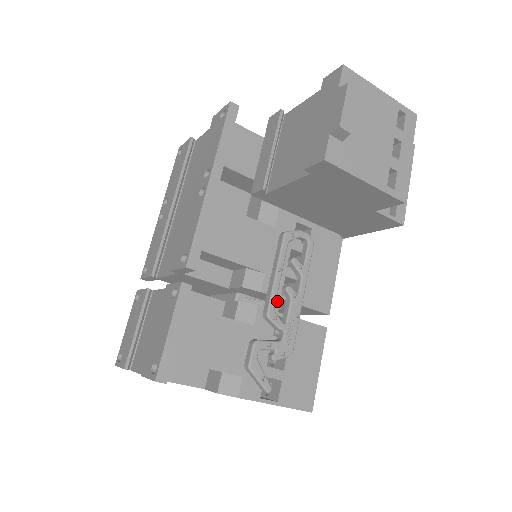
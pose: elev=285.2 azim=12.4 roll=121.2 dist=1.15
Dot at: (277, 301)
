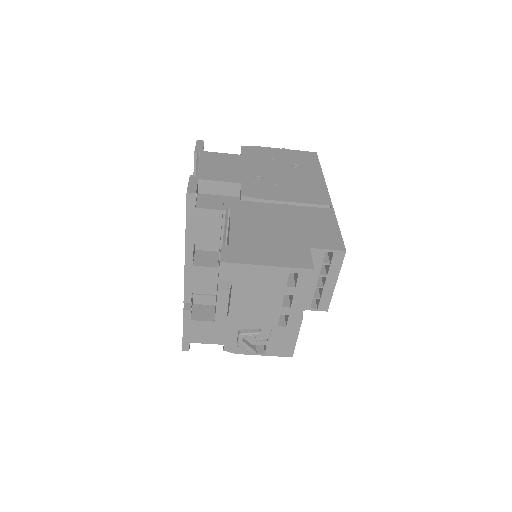
Dot at: occluded
